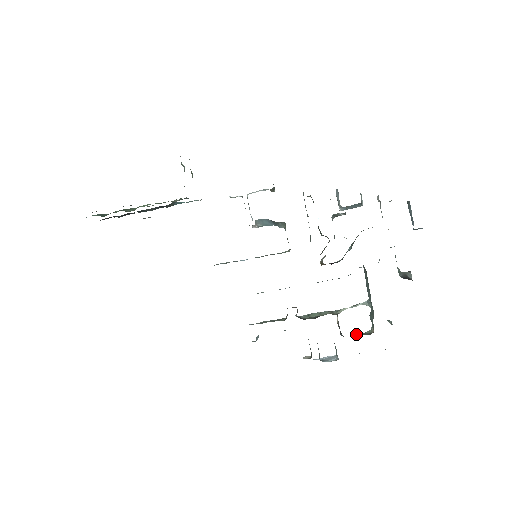
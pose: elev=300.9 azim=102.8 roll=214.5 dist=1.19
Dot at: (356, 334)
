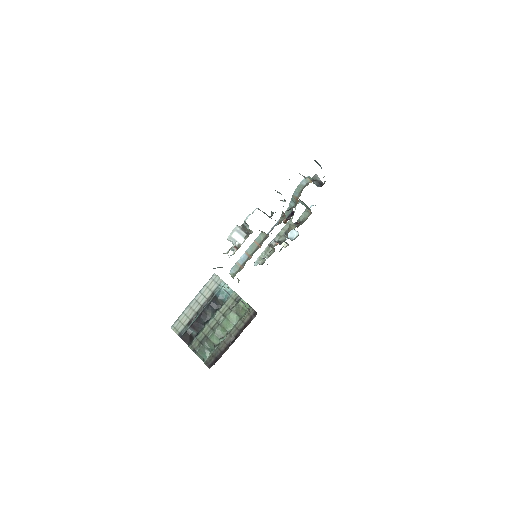
Dot at: (301, 217)
